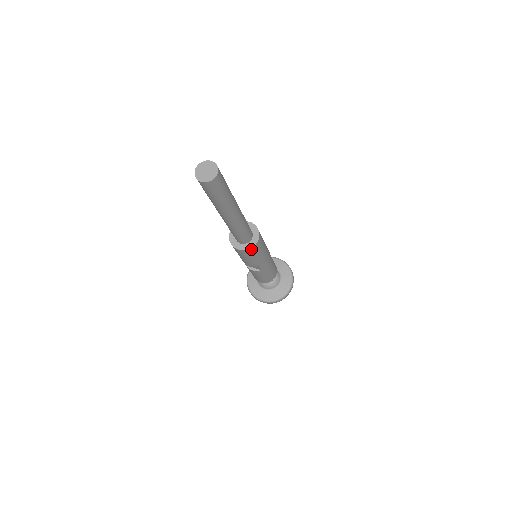
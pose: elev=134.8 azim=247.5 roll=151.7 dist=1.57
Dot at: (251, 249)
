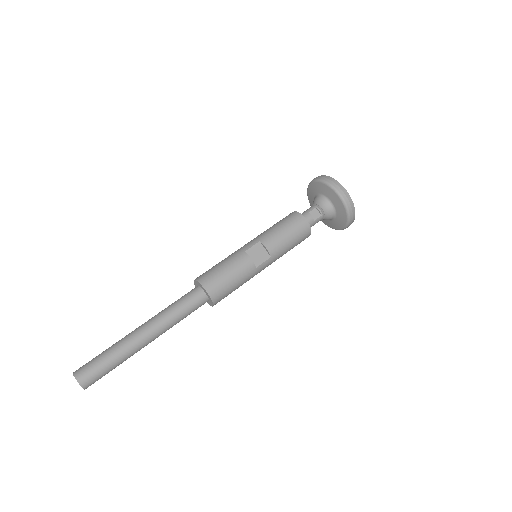
Dot at: occluded
